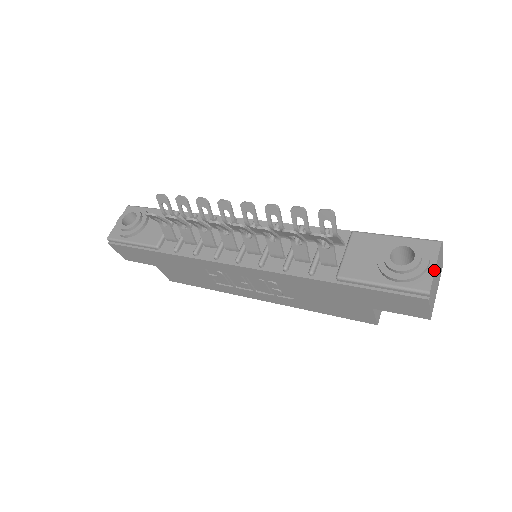
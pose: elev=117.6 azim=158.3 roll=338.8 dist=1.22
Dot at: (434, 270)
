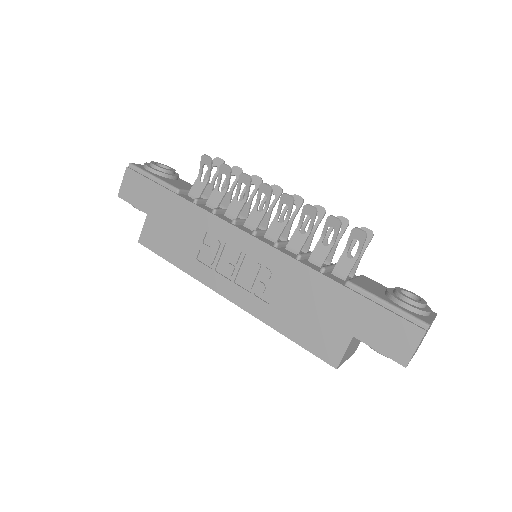
Dot at: (433, 319)
